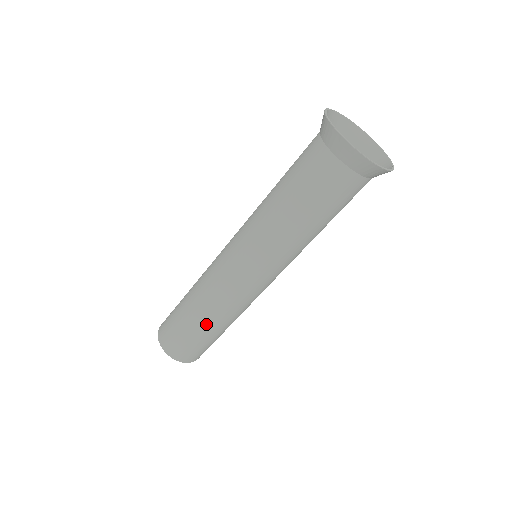
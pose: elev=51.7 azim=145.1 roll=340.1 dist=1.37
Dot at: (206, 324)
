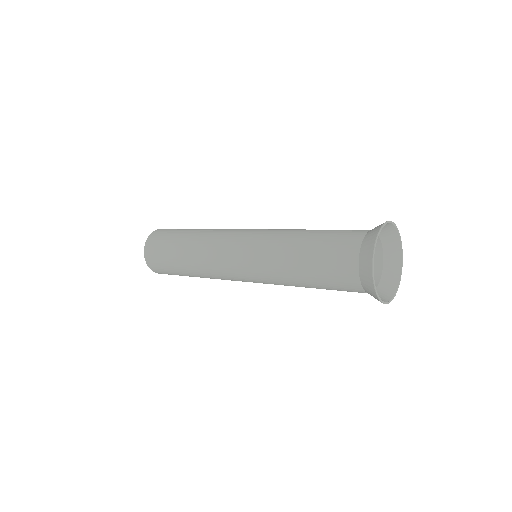
Dot at: (193, 276)
